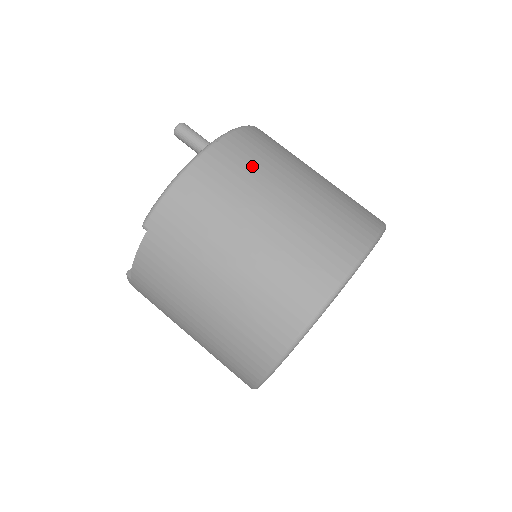
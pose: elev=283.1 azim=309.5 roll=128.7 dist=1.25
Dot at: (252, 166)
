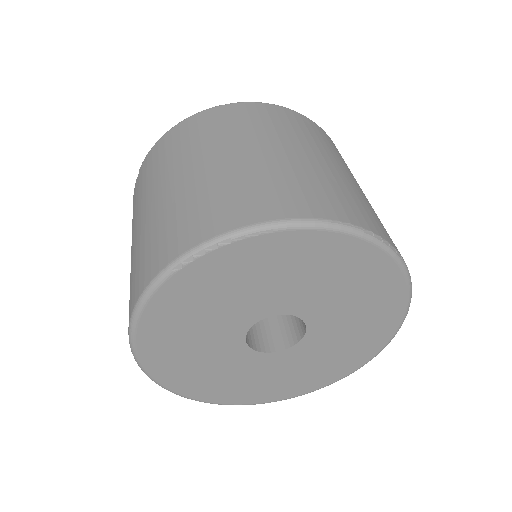
Dot at: (232, 126)
